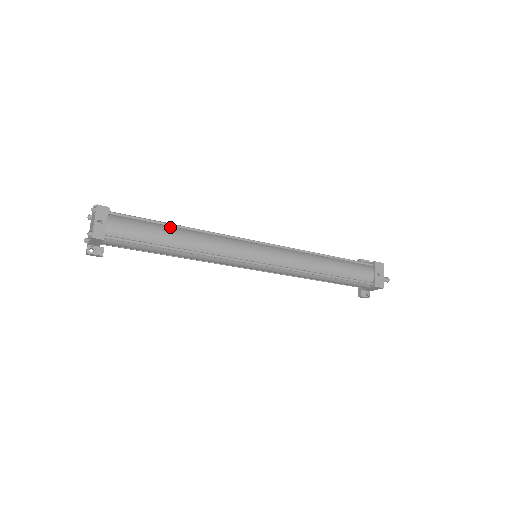
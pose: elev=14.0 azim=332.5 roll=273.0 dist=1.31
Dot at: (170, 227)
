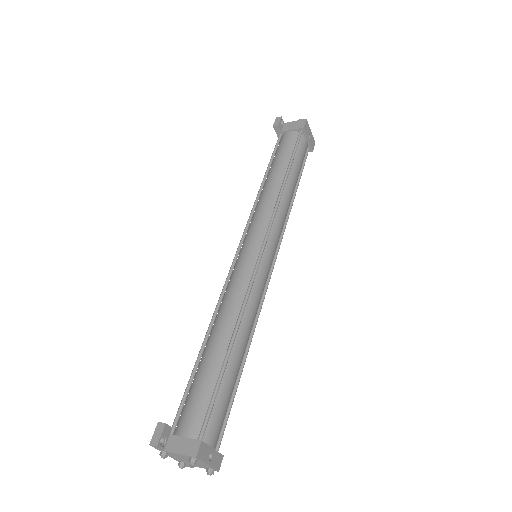
Dot at: (228, 358)
